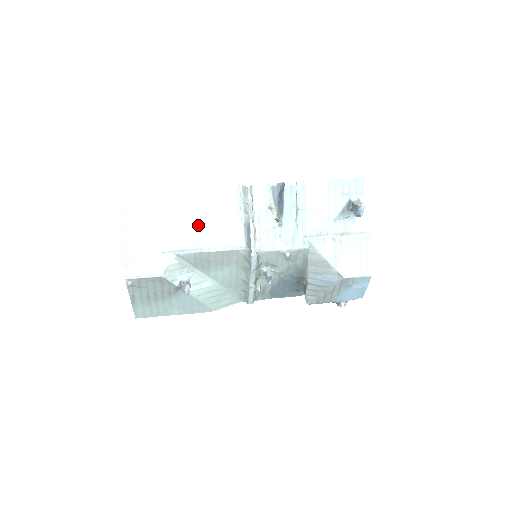
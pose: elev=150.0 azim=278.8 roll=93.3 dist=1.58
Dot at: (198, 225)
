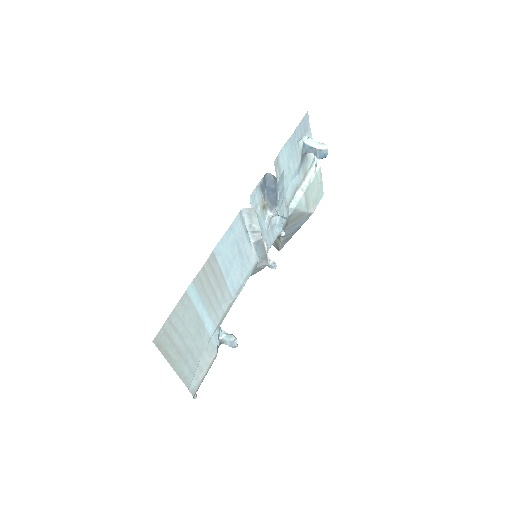
Dot at: (225, 284)
